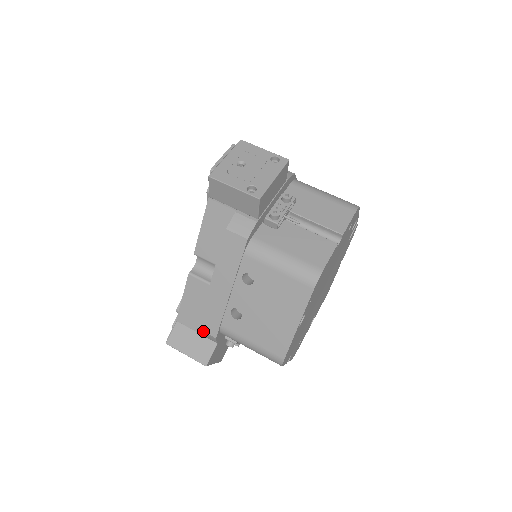
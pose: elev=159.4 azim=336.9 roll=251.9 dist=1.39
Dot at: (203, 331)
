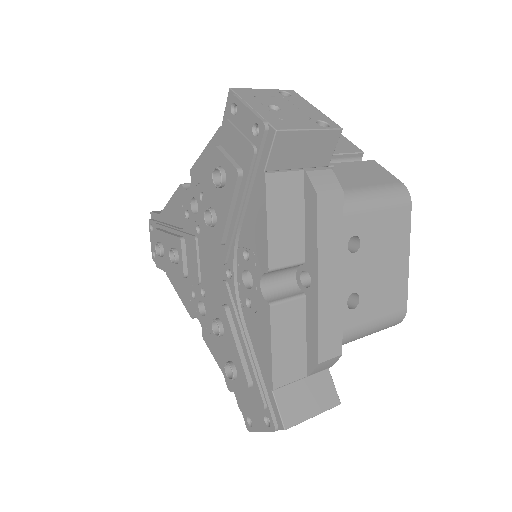
Dot at: (326, 361)
